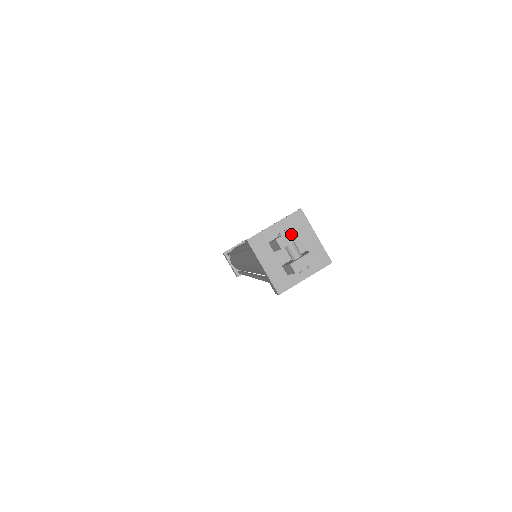
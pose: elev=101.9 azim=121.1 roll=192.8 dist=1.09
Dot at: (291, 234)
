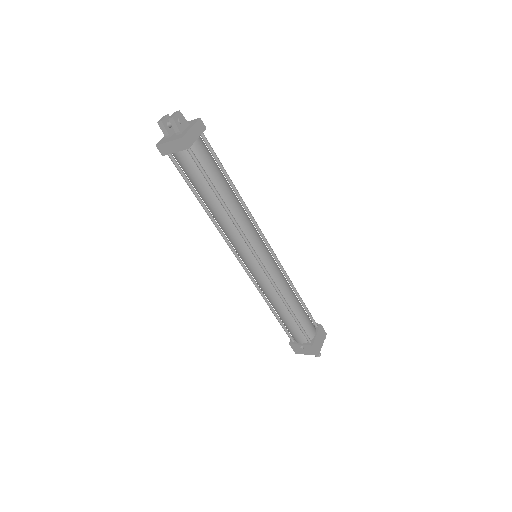
Dot at: (163, 118)
